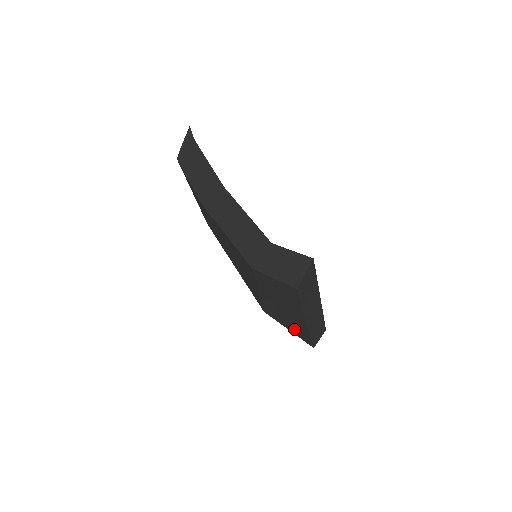
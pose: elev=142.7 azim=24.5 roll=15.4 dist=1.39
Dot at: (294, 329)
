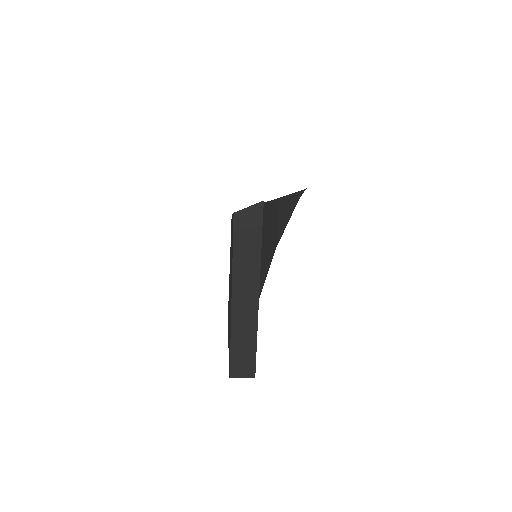
Dot at: occluded
